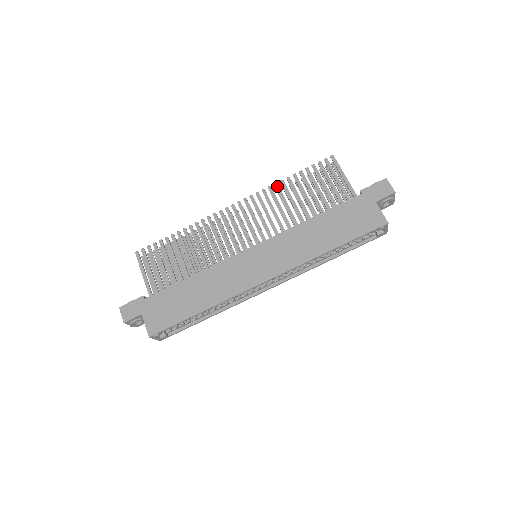
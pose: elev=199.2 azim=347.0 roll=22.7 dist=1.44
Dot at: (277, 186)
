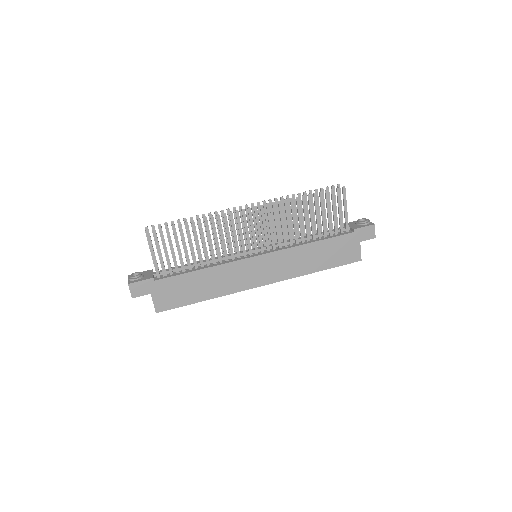
Dot at: (292, 202)
